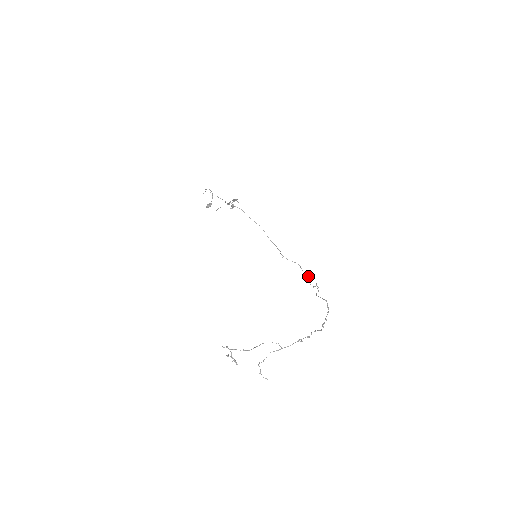
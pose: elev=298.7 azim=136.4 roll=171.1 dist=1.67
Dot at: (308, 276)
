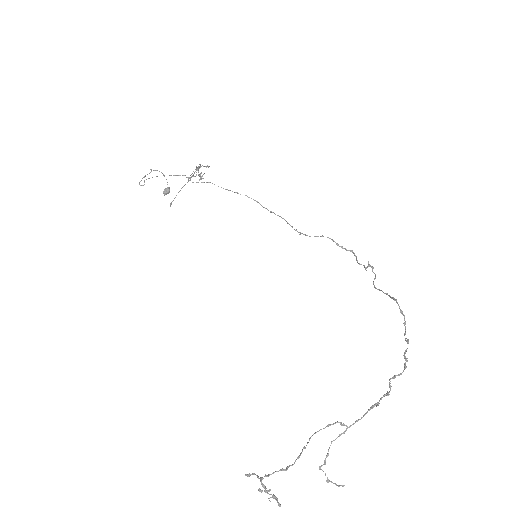
Dot at: (350, 251)
